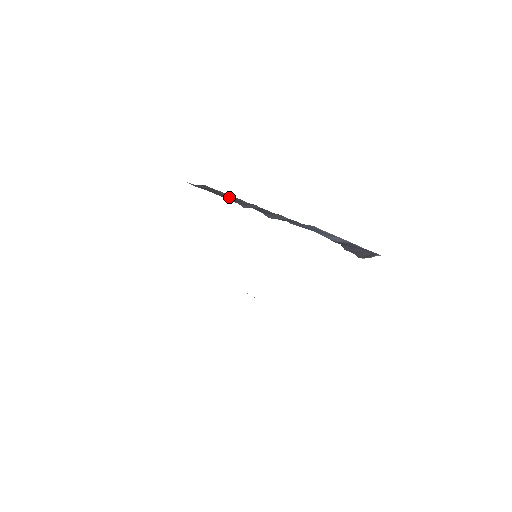
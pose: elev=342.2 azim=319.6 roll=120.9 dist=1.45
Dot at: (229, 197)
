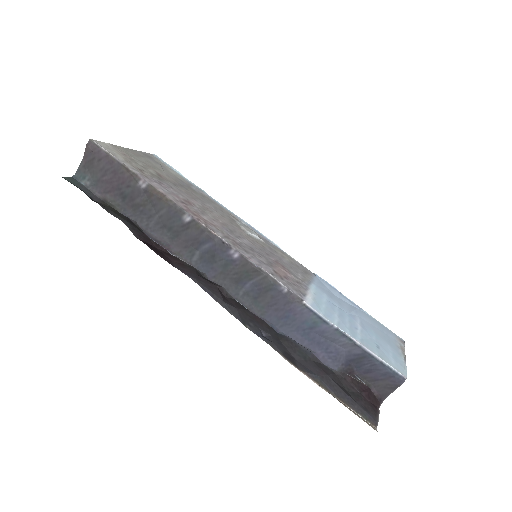
Dot at: (156, 206)
